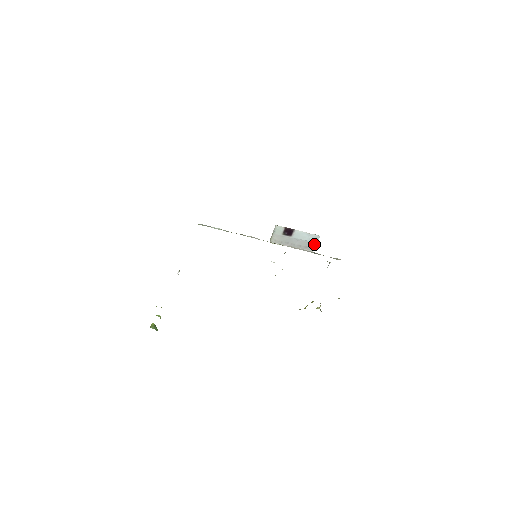
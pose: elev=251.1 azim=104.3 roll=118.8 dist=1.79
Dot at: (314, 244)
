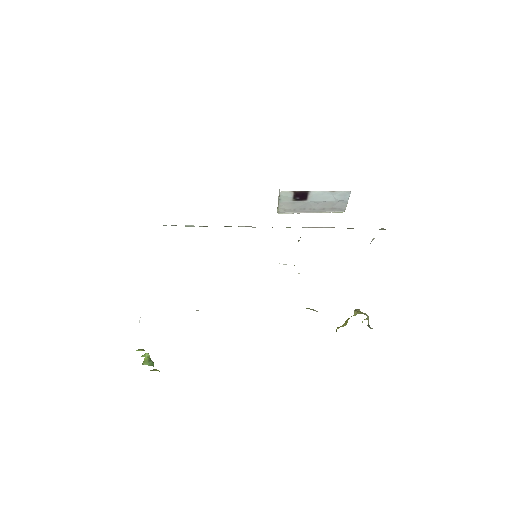
Dot at: (344, 203)
